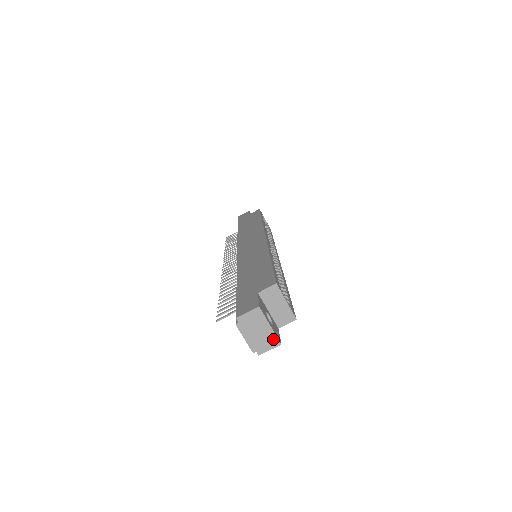
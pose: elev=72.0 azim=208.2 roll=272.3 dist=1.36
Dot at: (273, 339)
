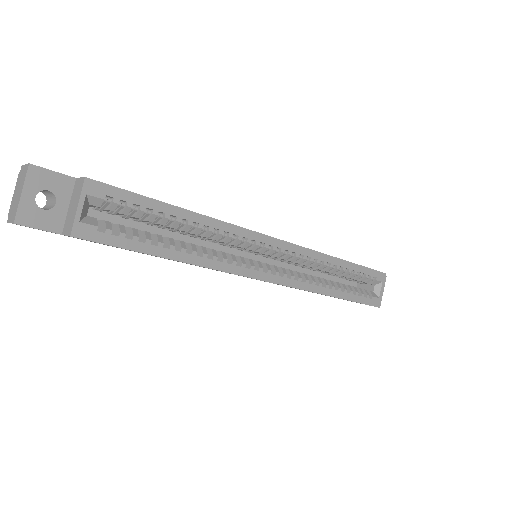
Dot at: (16, 211)
